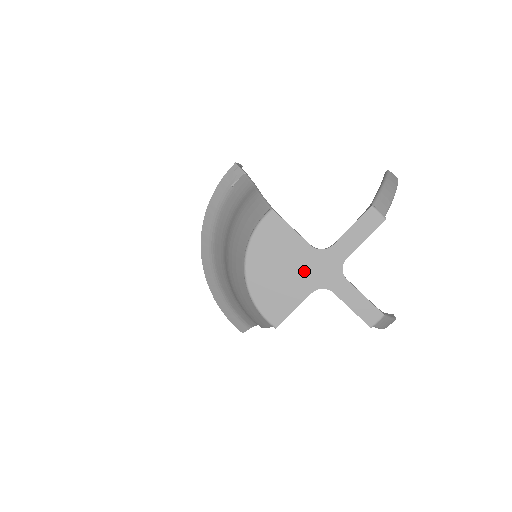
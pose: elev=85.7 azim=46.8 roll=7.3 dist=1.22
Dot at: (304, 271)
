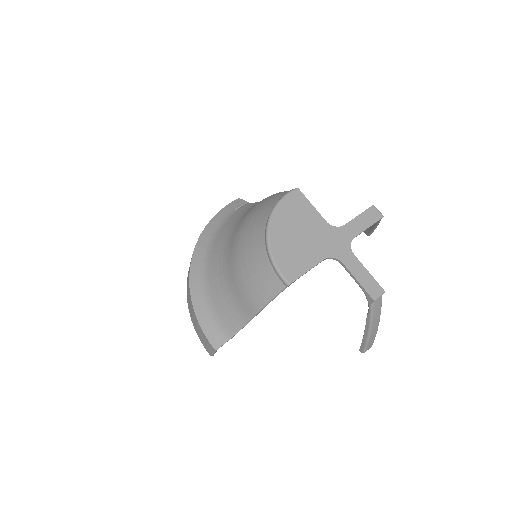
Dot at: (319, 240)
